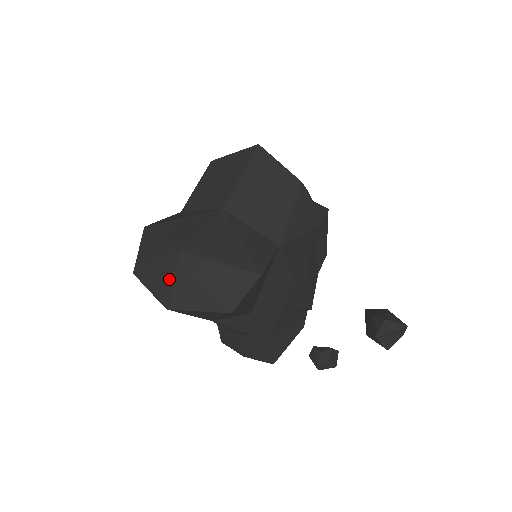
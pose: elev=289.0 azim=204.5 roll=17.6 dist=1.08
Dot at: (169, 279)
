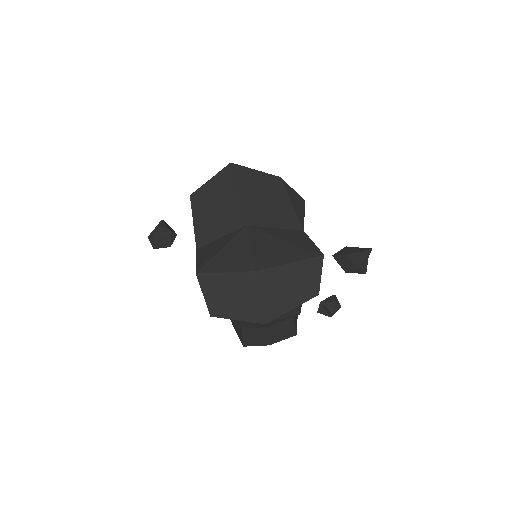
Dot at: (255, 299)
